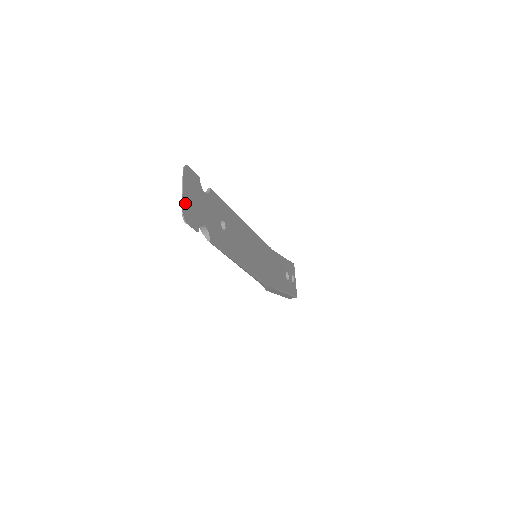
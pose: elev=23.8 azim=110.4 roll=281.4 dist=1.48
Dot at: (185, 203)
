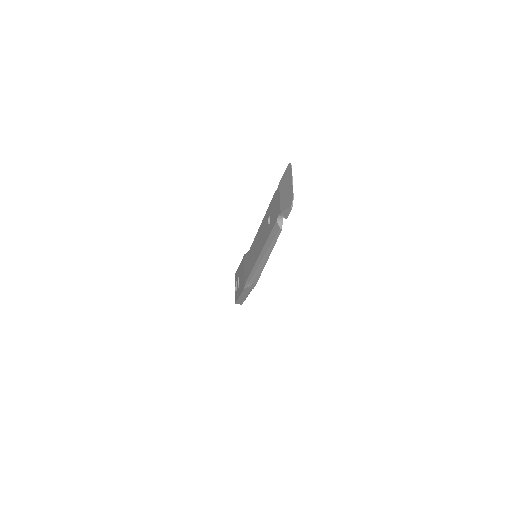
Dot at: (292, 193)
